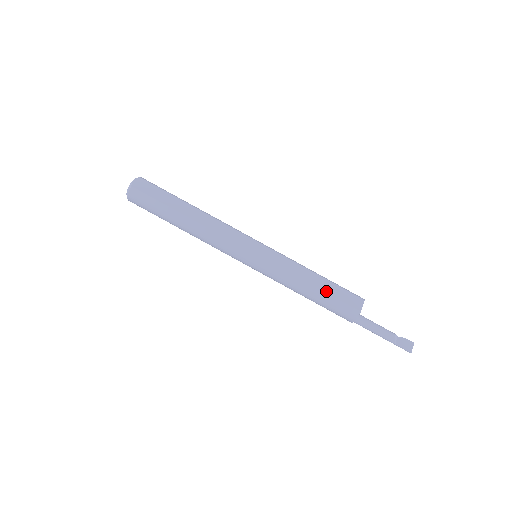
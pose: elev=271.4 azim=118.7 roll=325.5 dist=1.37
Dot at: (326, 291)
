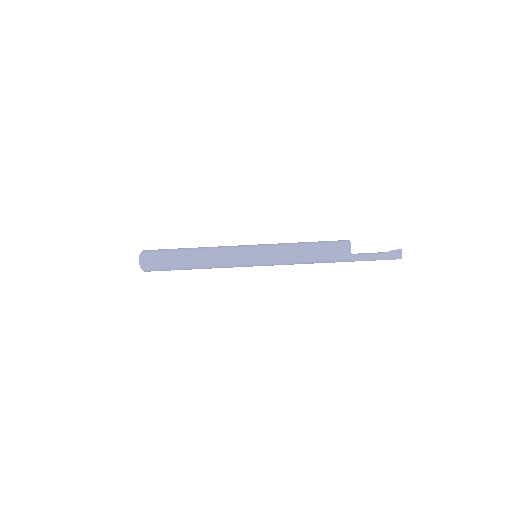
Dot at: (319, 257)
